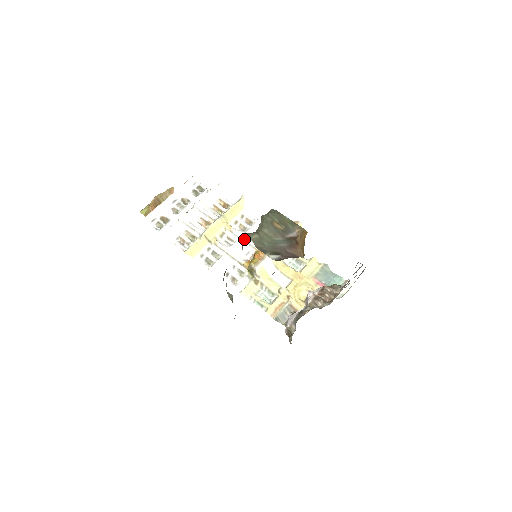
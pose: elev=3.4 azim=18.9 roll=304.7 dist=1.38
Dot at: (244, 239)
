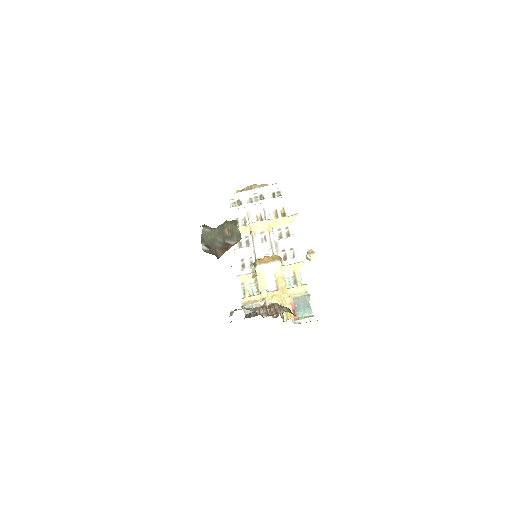
Dot at: (272, 243)
